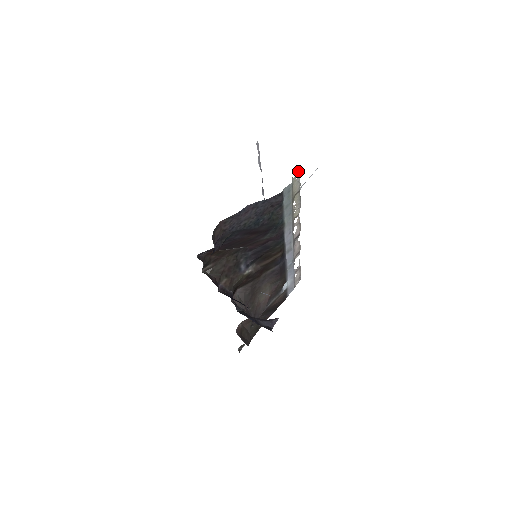
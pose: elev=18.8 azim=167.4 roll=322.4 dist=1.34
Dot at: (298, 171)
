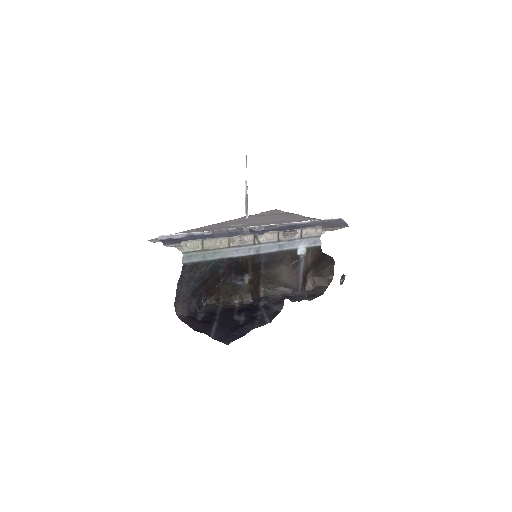
Dot at: (181, 243)
